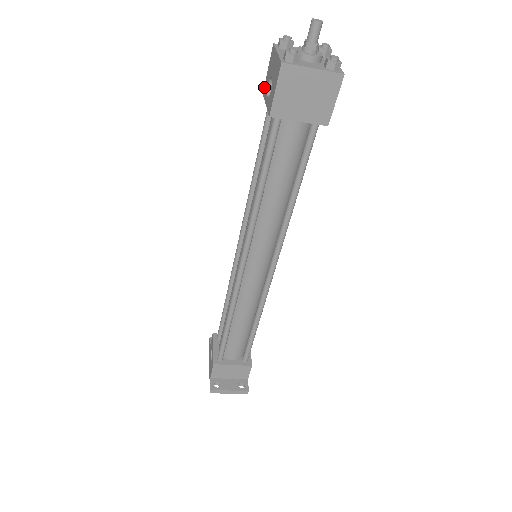
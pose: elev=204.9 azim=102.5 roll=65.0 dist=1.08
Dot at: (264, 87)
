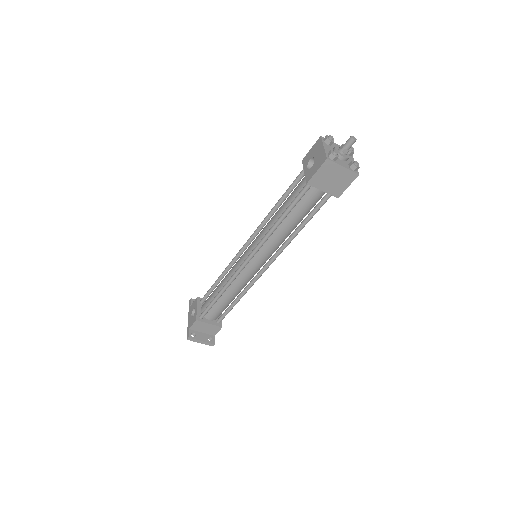
Dot at: (304, 157)
